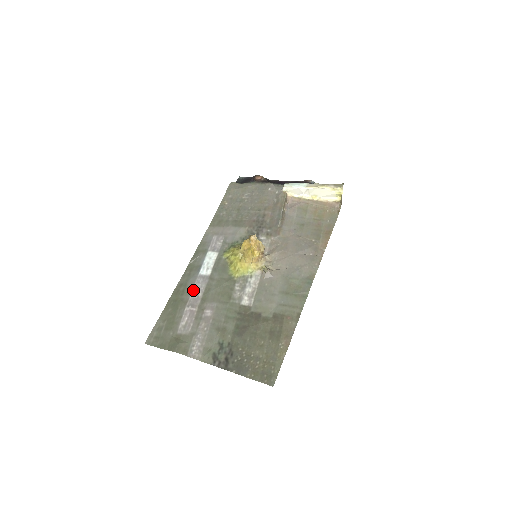
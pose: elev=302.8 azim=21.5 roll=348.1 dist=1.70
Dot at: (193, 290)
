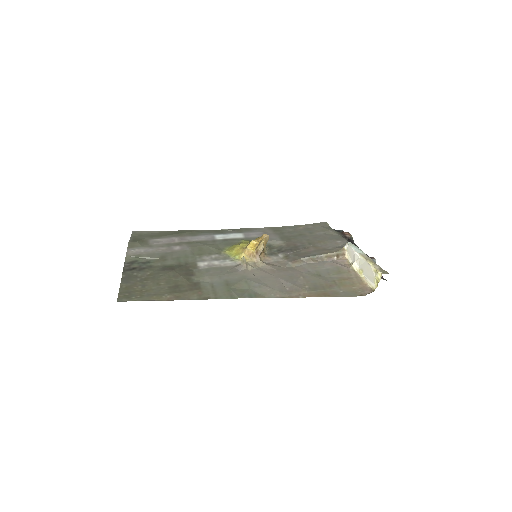
Dot at: (196, 236)
